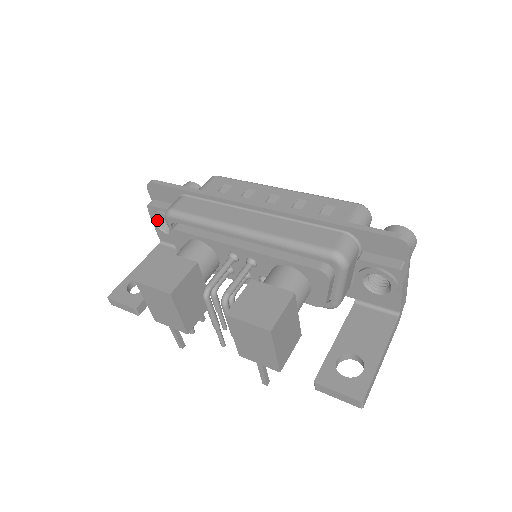
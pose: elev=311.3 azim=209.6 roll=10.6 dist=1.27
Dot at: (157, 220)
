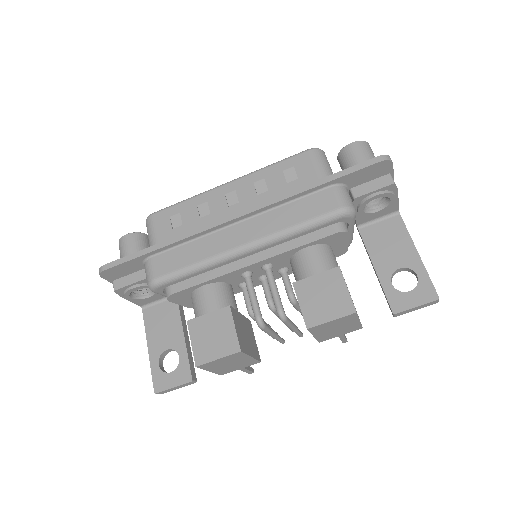
Dot at: (131, 295)
